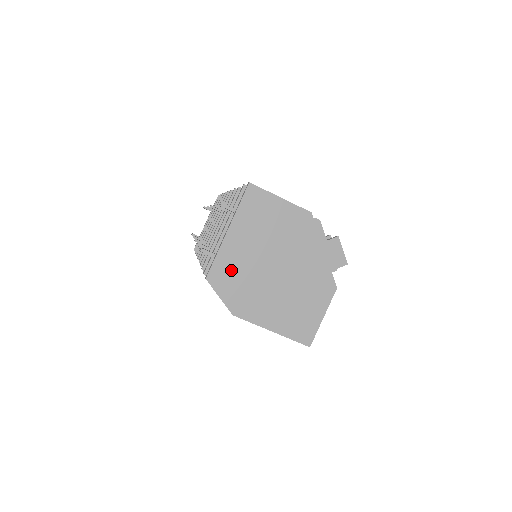
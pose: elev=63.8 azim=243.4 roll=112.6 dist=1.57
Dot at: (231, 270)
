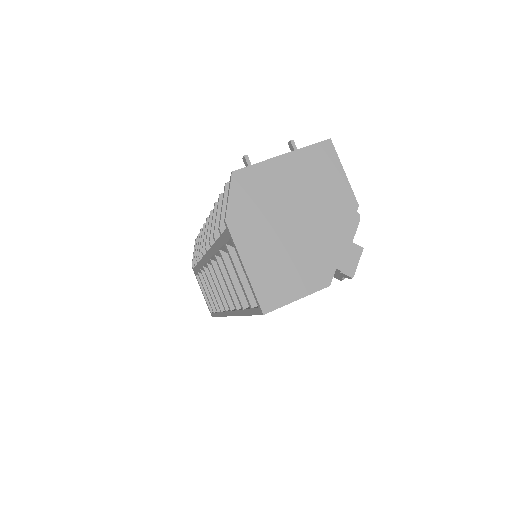
Dot at: (258, 185)
